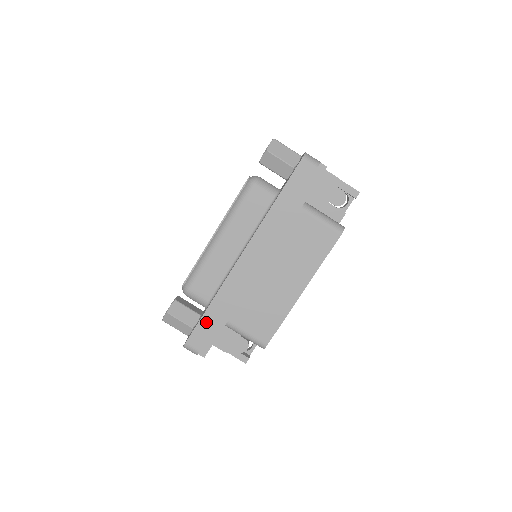
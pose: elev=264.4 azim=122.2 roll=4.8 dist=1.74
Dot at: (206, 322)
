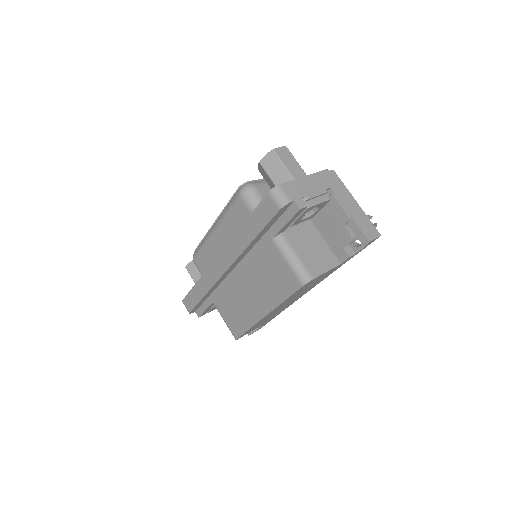
Dot at: (194, 294)
